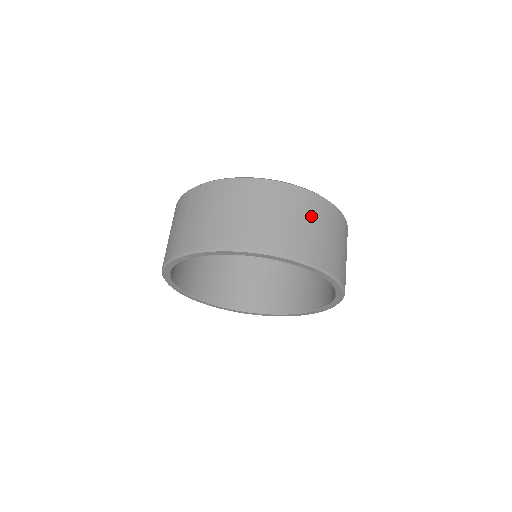
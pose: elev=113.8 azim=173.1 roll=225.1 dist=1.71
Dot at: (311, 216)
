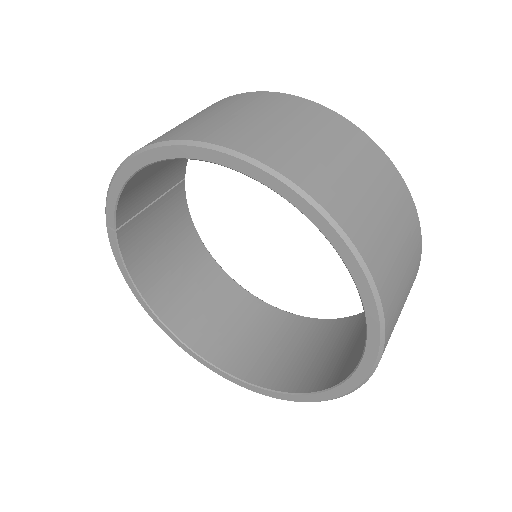
Dot at: (254, 108)
